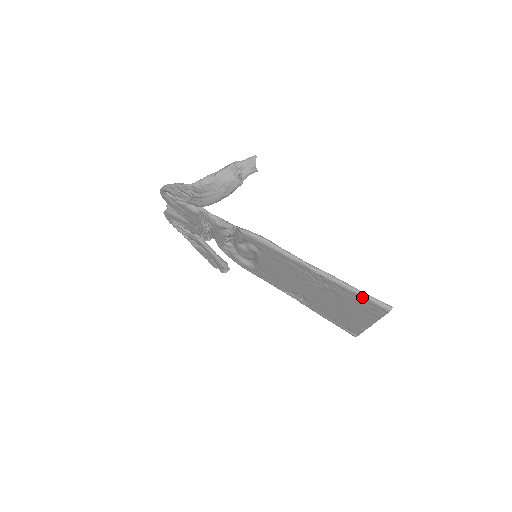
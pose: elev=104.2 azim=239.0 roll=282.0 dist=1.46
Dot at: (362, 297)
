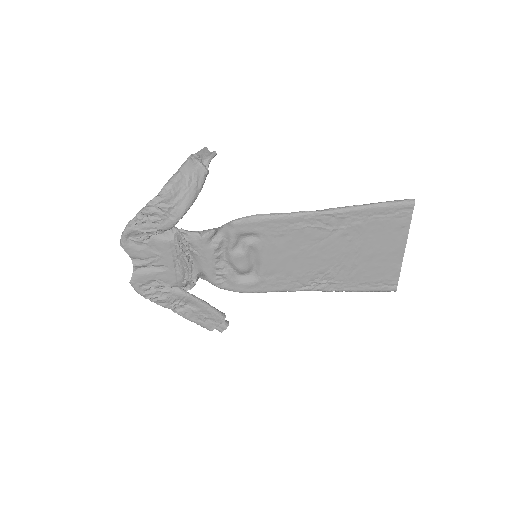
Dot at: (383, 207)
